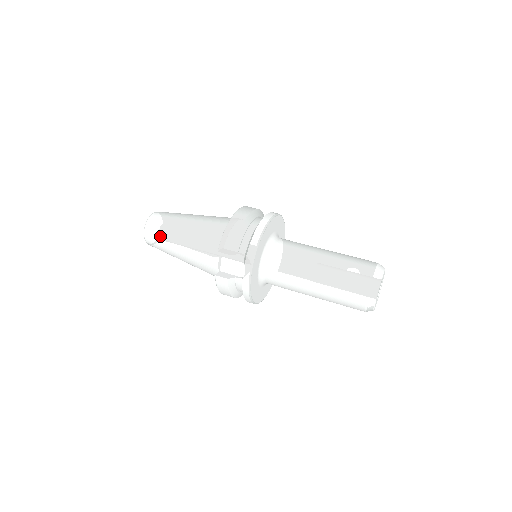
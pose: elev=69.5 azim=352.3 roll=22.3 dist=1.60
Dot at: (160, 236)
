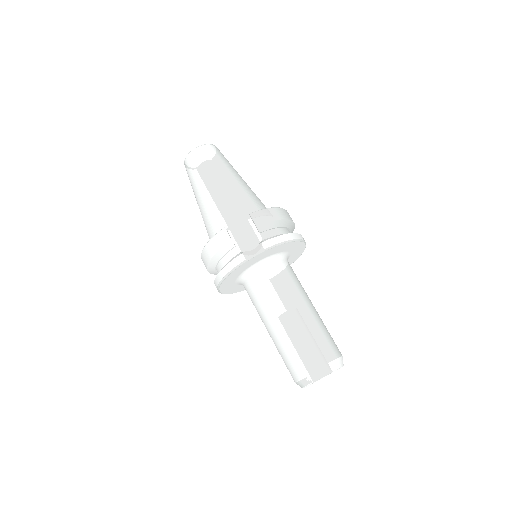
Dot at: (207, 162)
